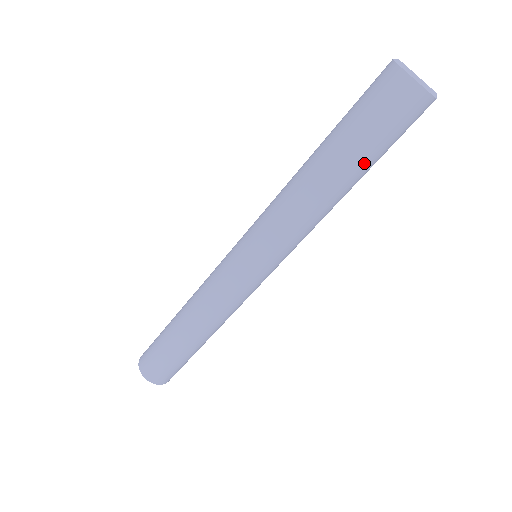
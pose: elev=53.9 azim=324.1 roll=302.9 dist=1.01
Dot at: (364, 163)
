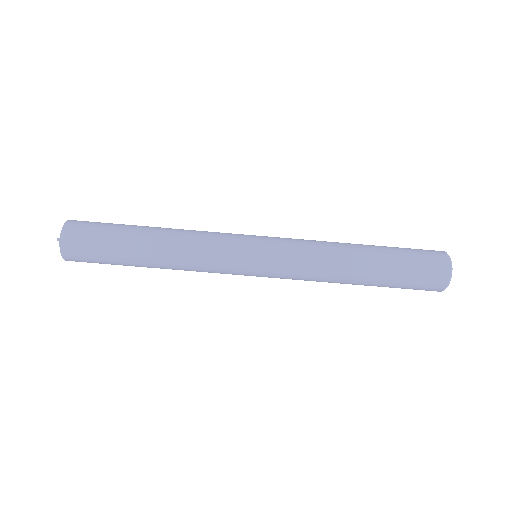
Dot at: (386, 272)
